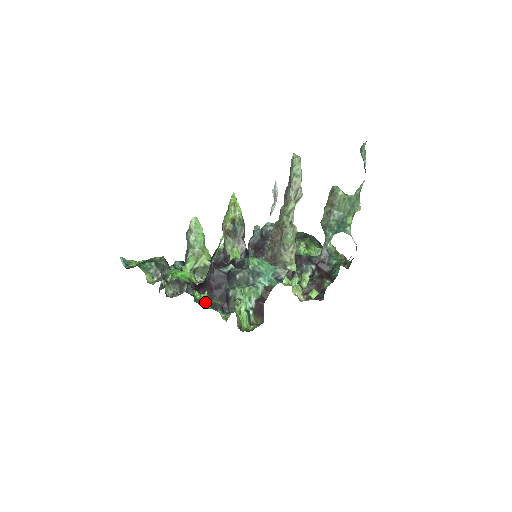
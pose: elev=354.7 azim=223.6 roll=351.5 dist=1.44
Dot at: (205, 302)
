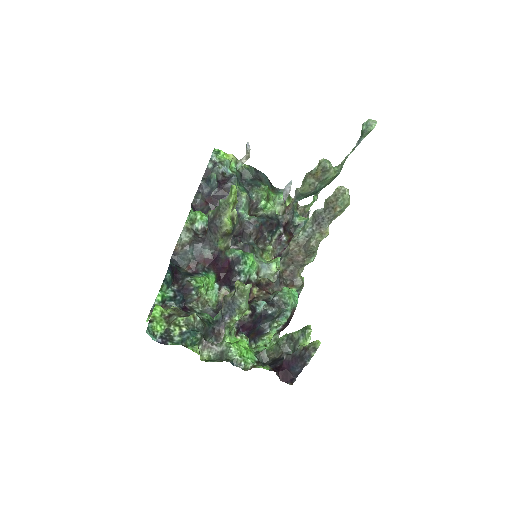
Dot at: (256, 356)
